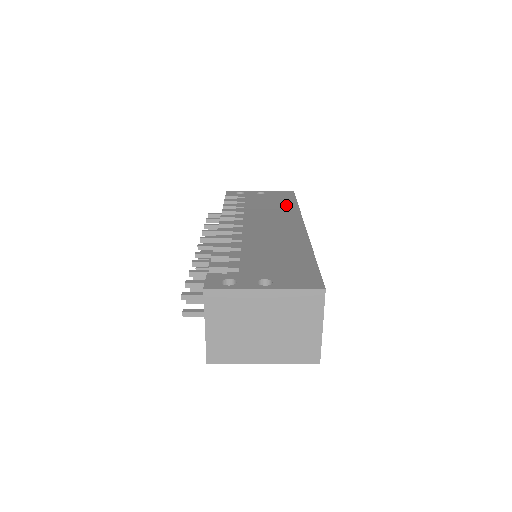
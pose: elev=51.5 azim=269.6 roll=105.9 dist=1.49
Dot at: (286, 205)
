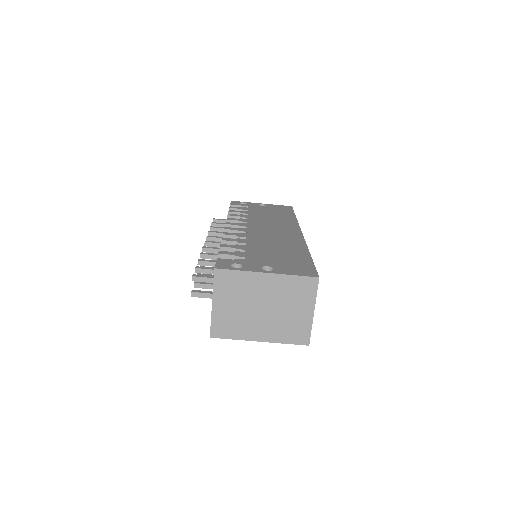
Dot at: (285, 216)
